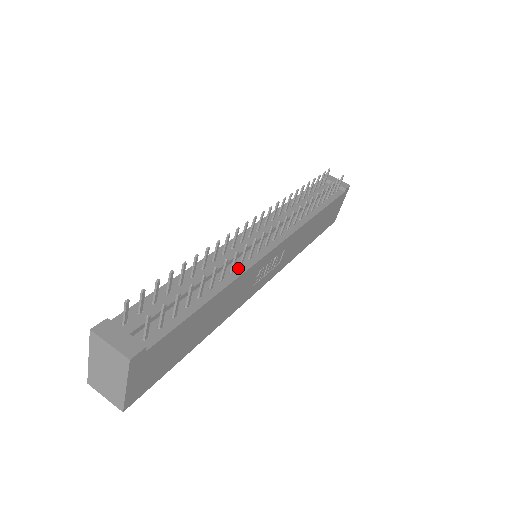
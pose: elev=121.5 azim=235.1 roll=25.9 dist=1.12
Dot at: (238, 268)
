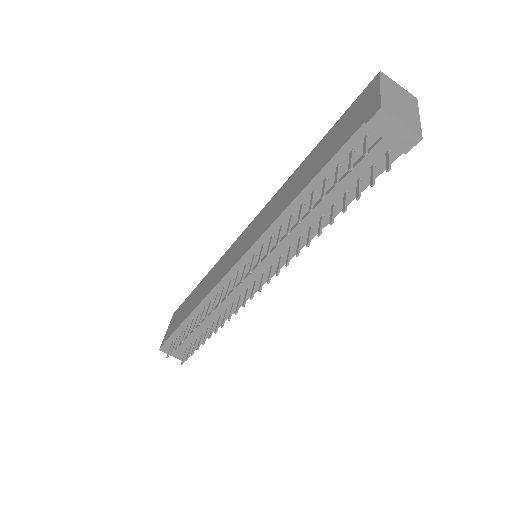
Dot at: occluded
